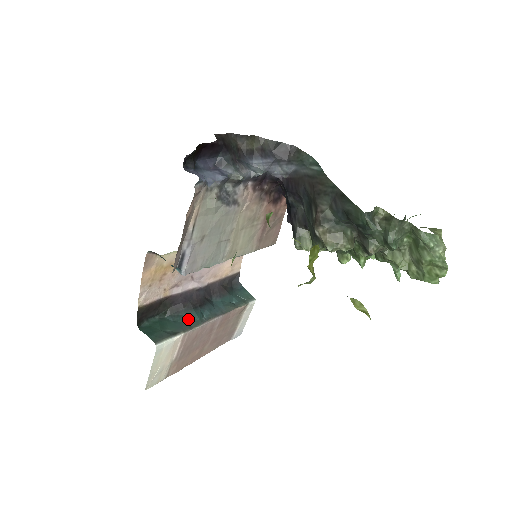
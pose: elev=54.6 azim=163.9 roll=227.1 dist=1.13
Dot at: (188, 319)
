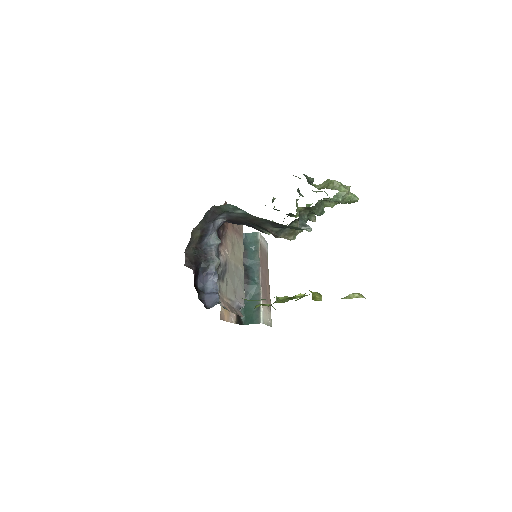
Dot at: (253, 292)
